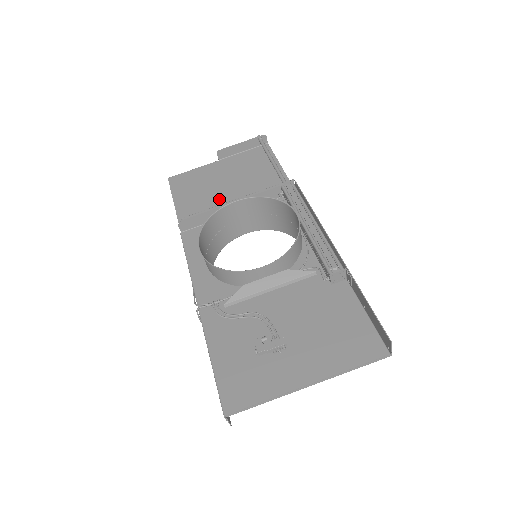
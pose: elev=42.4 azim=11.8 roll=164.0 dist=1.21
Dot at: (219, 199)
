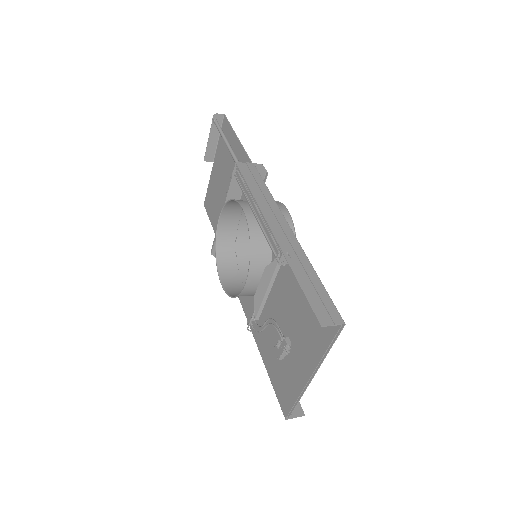
Dot at: occluded
